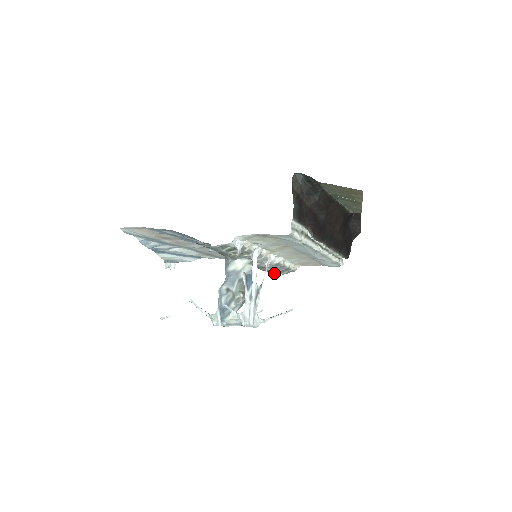
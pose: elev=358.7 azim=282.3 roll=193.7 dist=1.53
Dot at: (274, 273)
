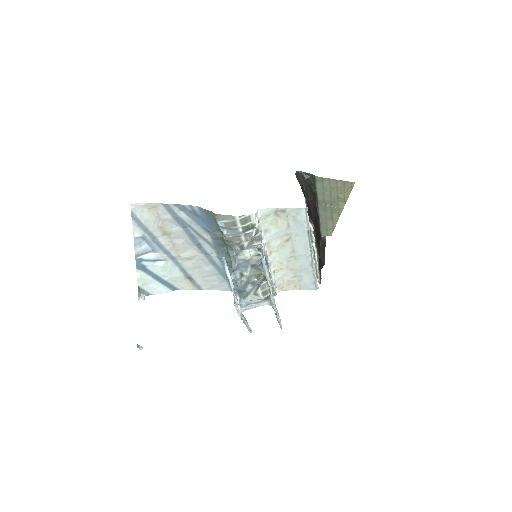
Dot at: occluded
